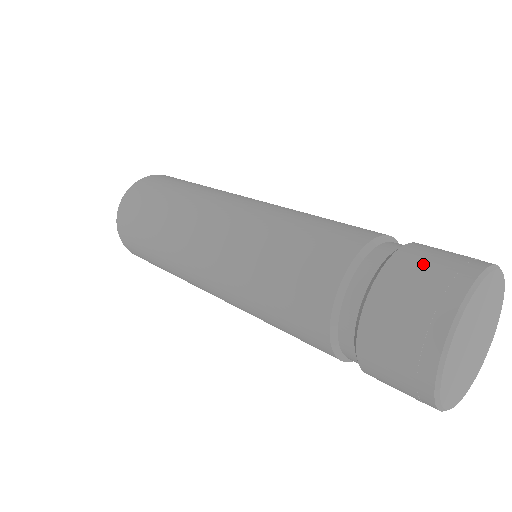
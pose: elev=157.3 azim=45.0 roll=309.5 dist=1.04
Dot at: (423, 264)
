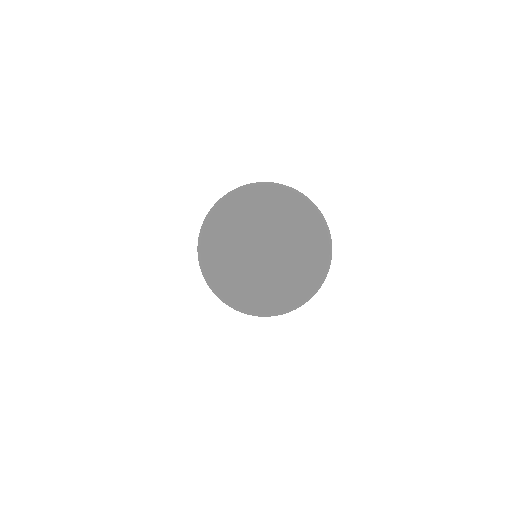
Dot at: occluded
